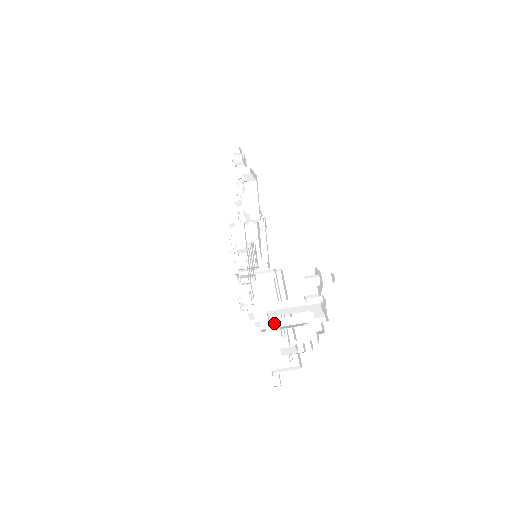
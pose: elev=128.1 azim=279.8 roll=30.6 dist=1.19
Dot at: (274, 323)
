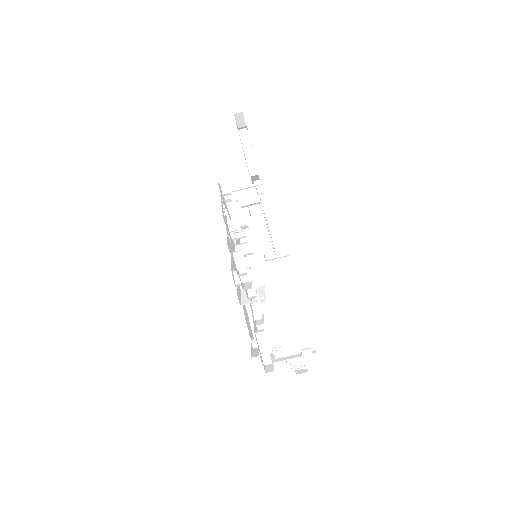
Dot at: occluded
